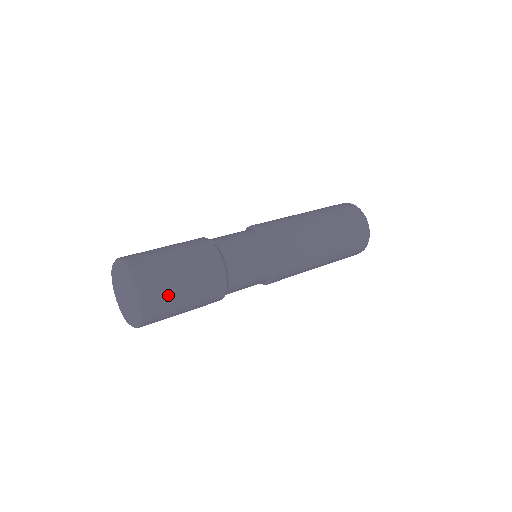
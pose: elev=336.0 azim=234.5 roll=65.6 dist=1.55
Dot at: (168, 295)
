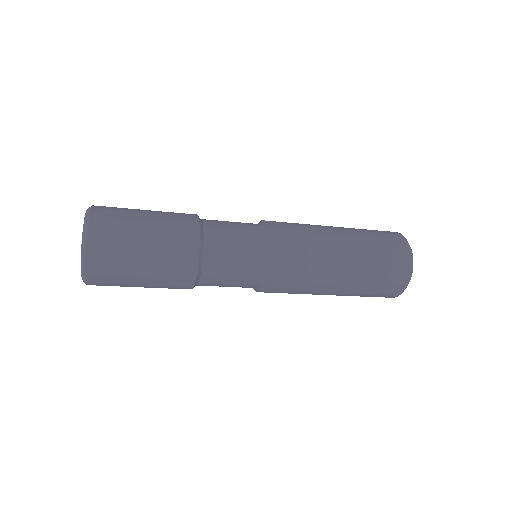
Dot at: (123, 223)
